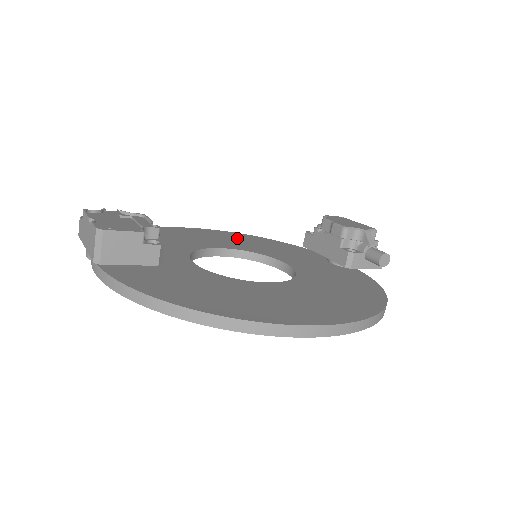
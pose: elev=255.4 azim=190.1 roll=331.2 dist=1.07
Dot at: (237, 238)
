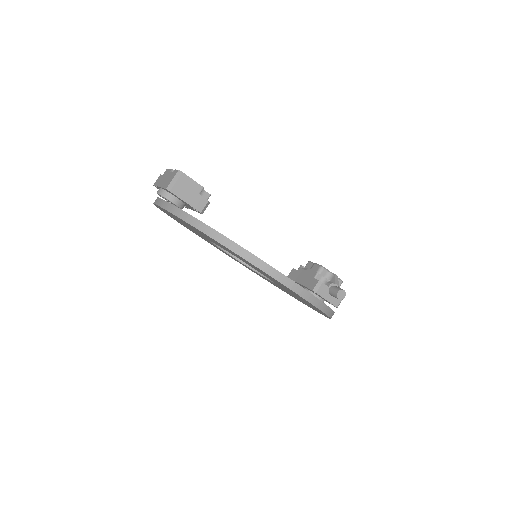
Dot at: occluded
